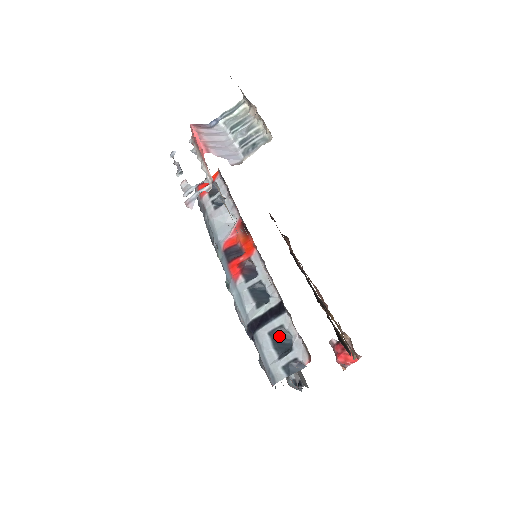
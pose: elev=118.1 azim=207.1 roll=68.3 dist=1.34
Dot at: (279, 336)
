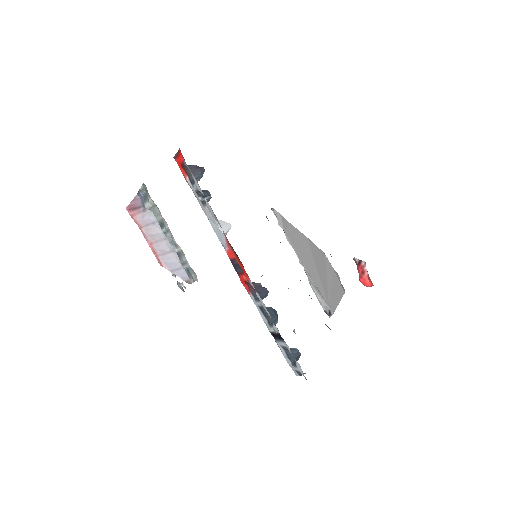
Dot at: (288, 350)
